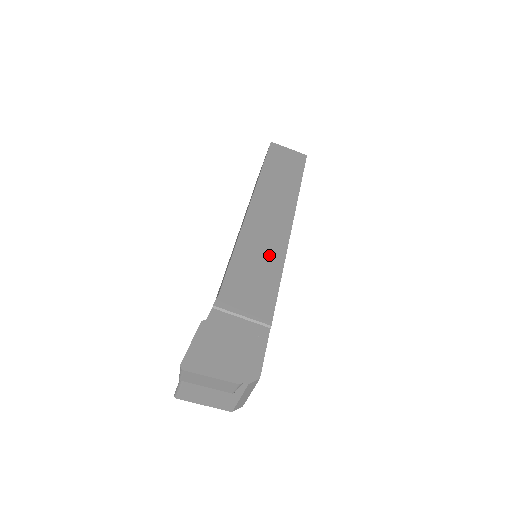
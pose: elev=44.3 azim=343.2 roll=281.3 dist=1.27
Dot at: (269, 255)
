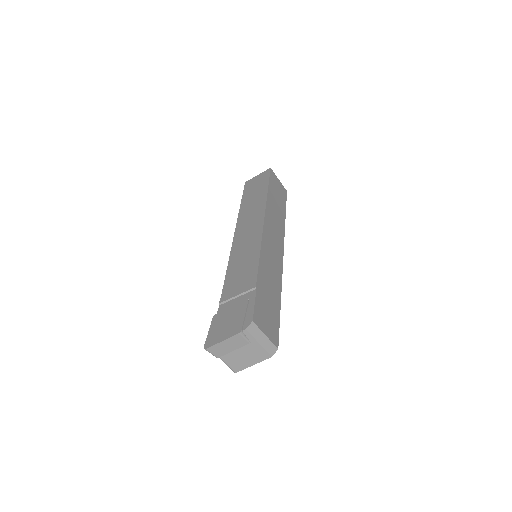
Dot at: (250, 249)
